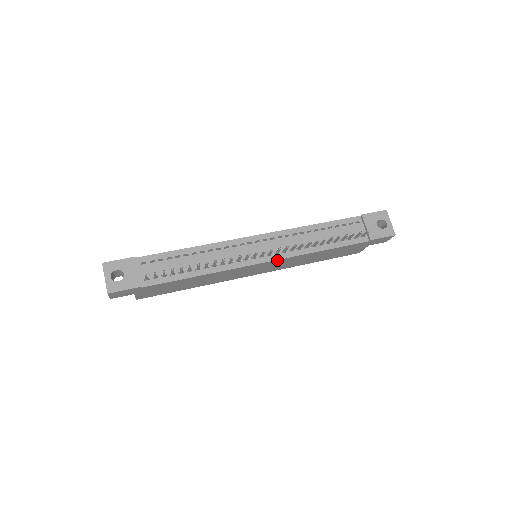
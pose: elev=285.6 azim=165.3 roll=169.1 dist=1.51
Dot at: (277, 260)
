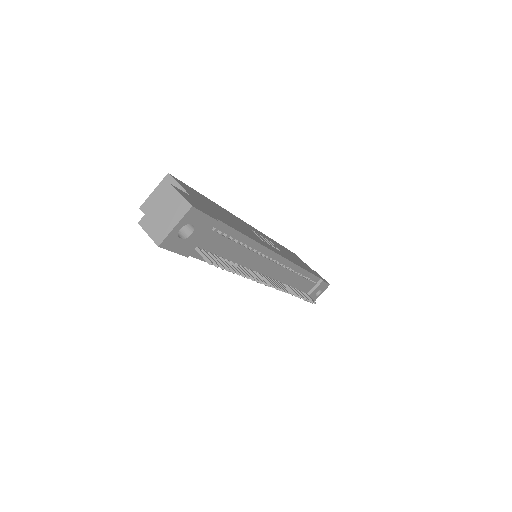
Dot at: occluded
